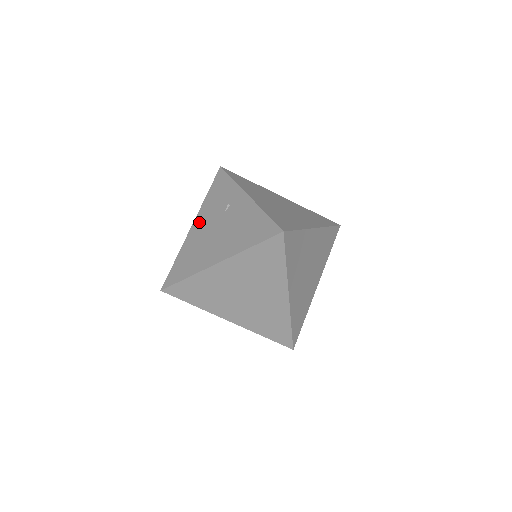
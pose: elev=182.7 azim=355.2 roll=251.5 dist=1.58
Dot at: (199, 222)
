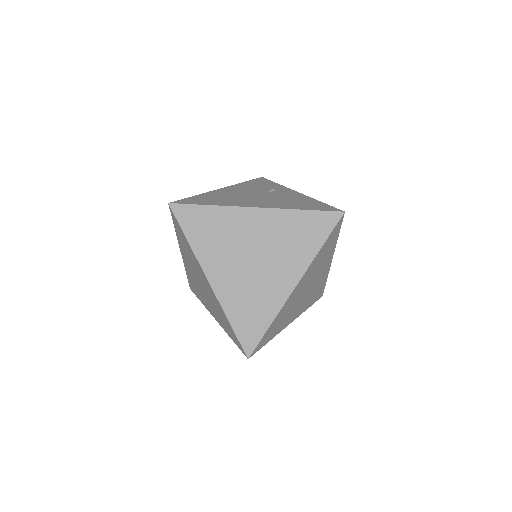
Dot at: (233, 188)
